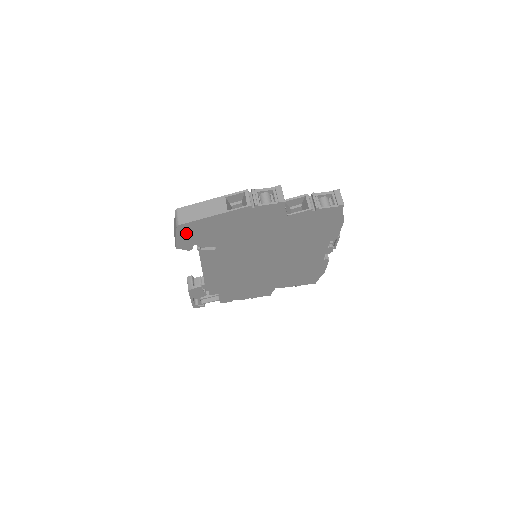
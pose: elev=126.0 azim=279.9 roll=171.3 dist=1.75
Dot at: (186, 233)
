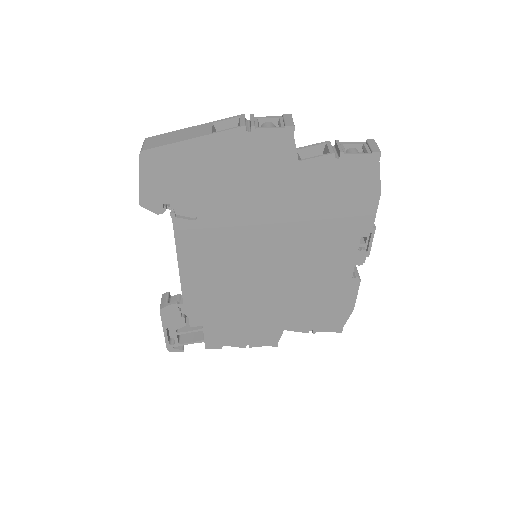
Dot at: (153, 172)
